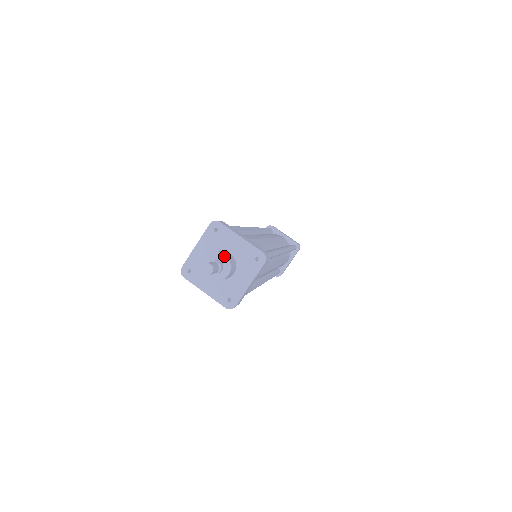
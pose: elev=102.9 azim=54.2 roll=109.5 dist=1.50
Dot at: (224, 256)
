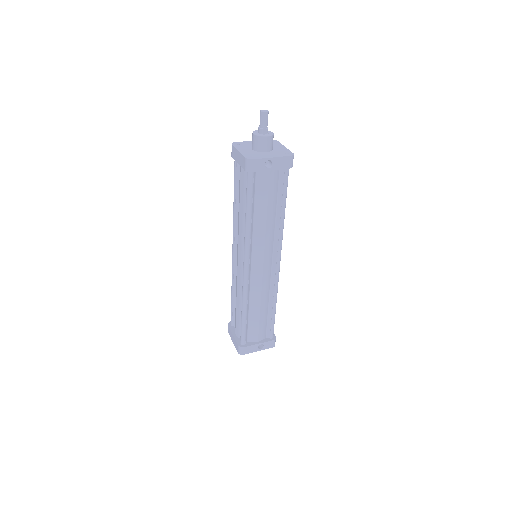
Dot at: occluded
